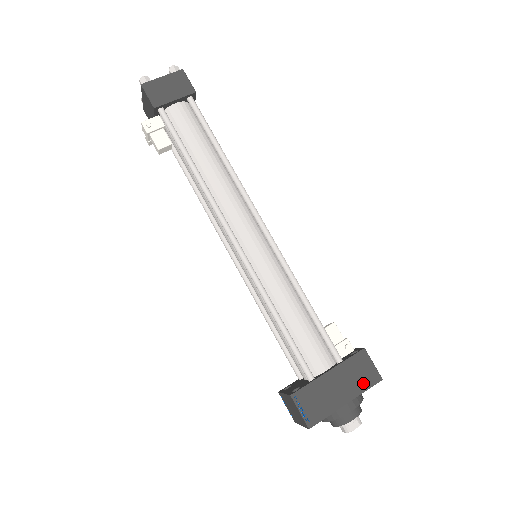
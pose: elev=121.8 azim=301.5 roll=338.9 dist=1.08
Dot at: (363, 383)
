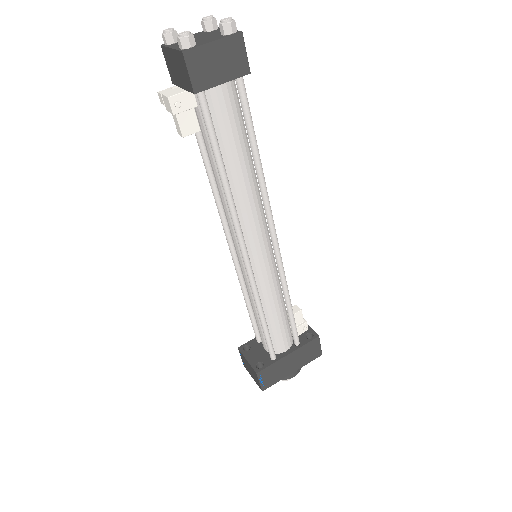
Dot at: (309, 359)
